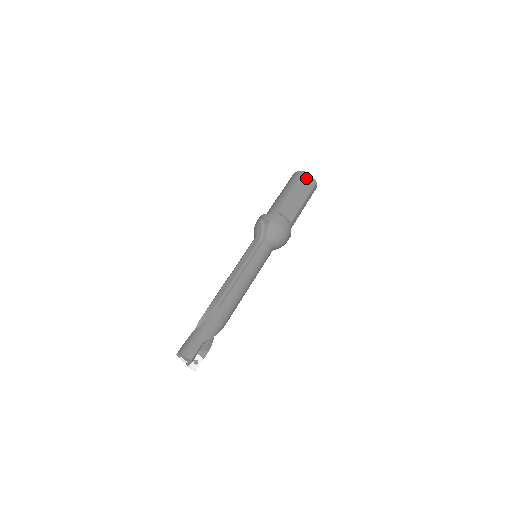
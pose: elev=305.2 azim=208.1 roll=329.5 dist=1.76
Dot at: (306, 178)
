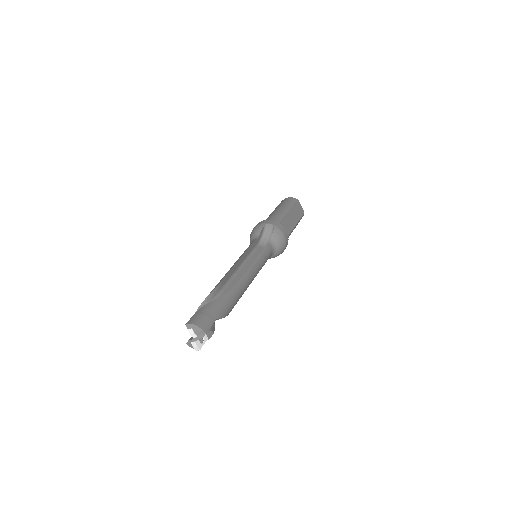
Dot at: (298, 205)
